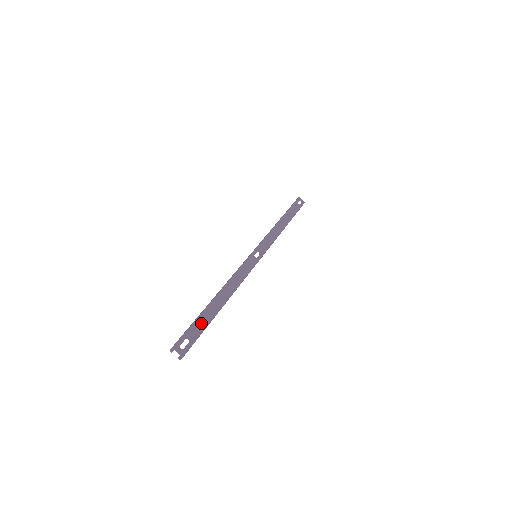
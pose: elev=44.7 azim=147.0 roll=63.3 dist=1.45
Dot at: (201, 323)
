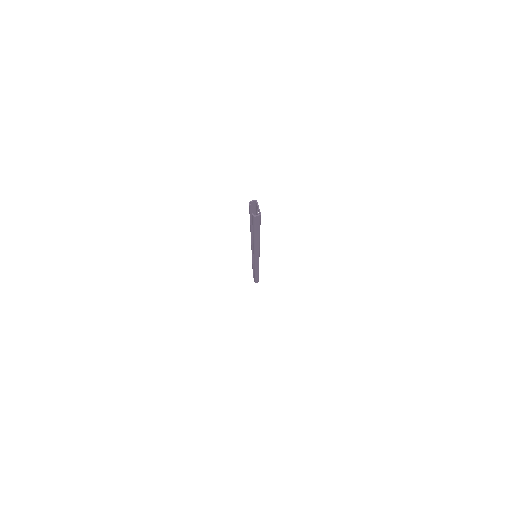
Dot at: occluded
